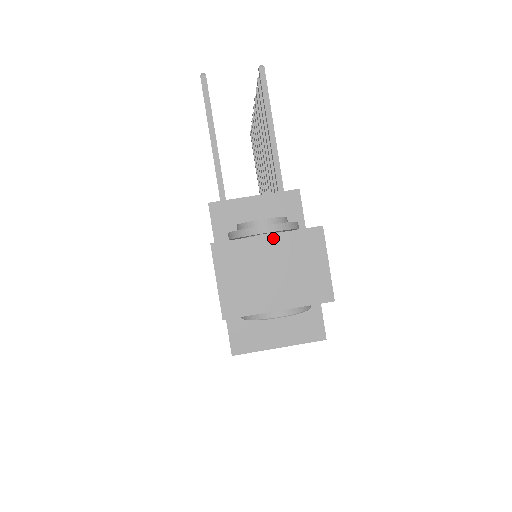
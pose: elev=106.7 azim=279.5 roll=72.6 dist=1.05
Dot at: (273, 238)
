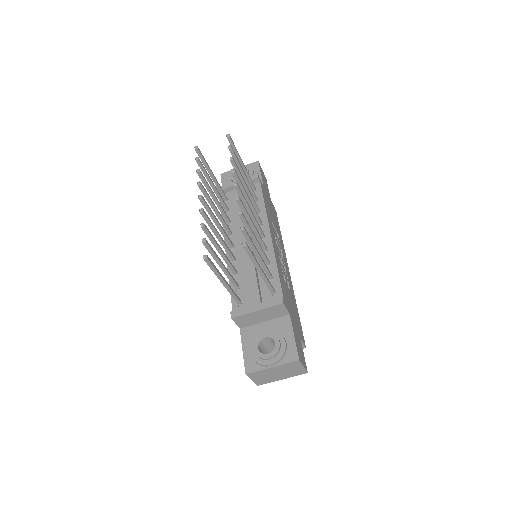
Dot at: (275, 367)
